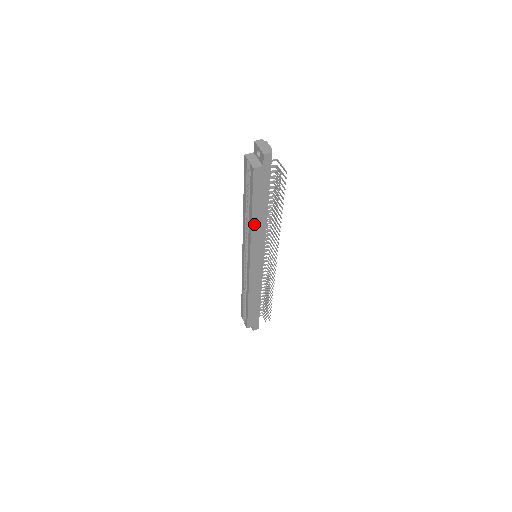
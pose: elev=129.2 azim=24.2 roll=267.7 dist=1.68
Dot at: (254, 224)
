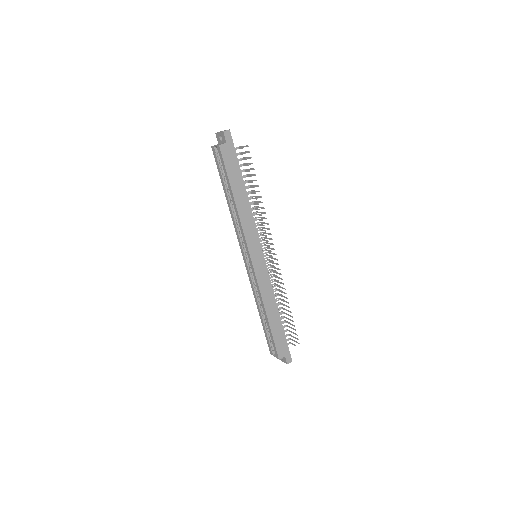
Dot at: (239, 208)
